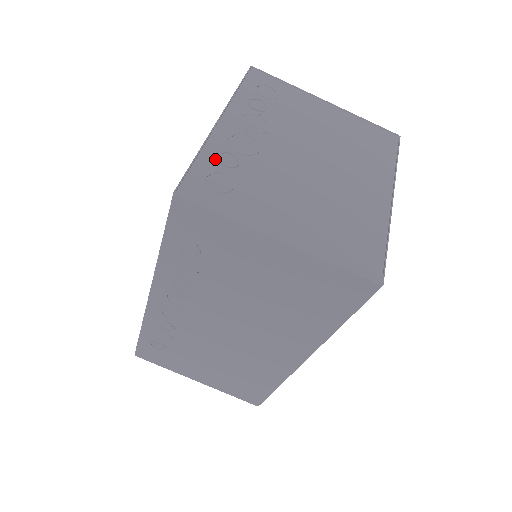
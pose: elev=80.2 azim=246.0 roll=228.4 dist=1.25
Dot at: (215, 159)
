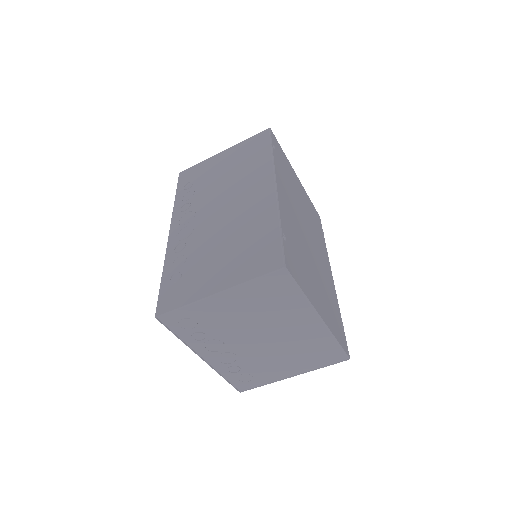
Dot at: (230, 374)
